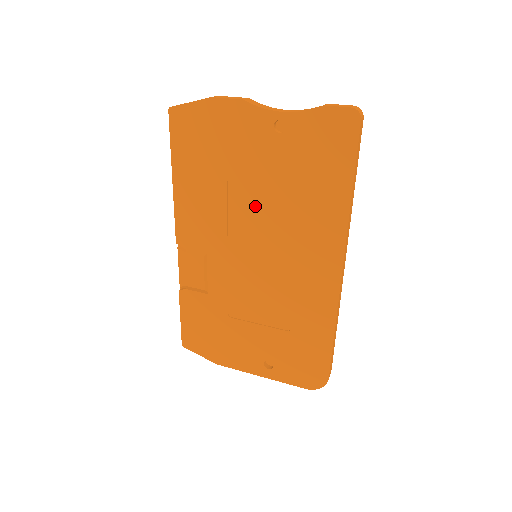
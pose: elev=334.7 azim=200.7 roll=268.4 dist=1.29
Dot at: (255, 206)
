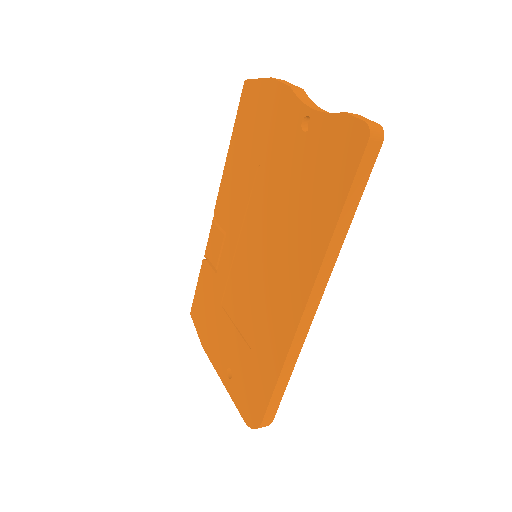
Dot at: (267, 202)
